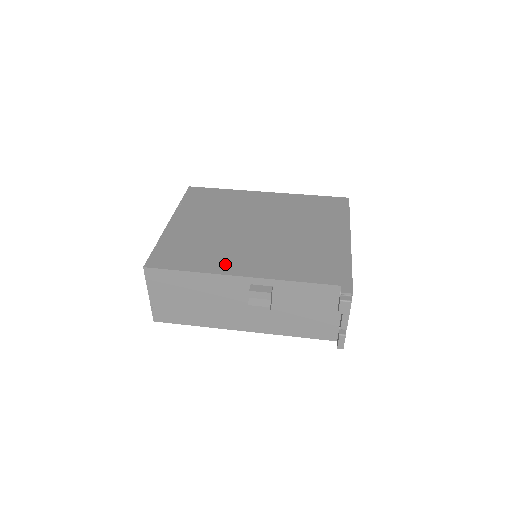
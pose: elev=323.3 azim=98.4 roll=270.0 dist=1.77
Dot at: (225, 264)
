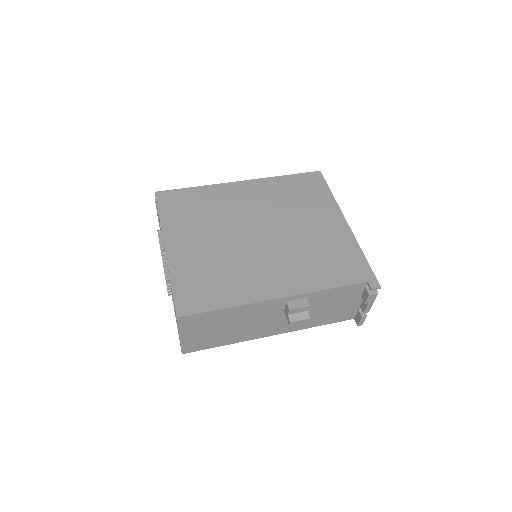
Dot at: (255, 288)
